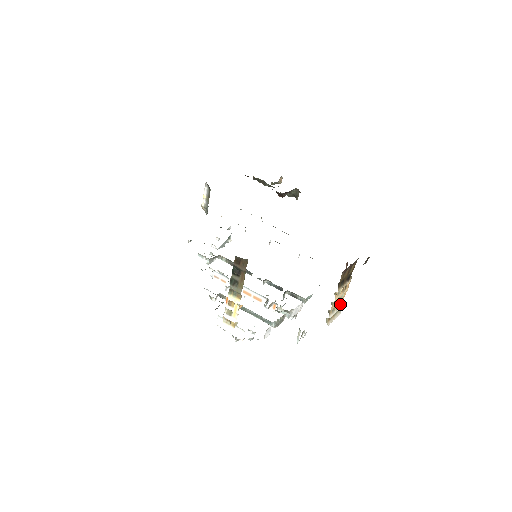
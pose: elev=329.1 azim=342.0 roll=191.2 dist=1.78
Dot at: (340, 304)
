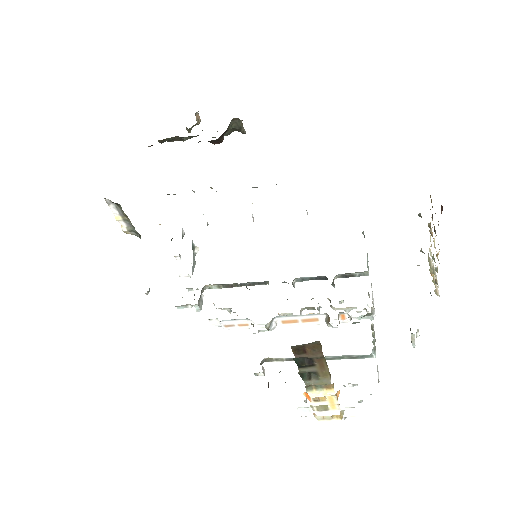
Dot at: (430, 253)
